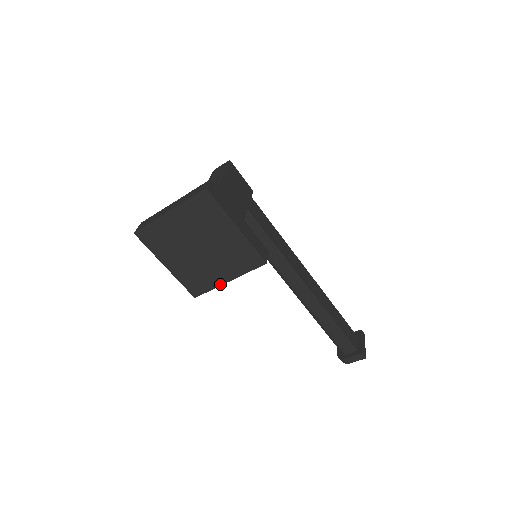
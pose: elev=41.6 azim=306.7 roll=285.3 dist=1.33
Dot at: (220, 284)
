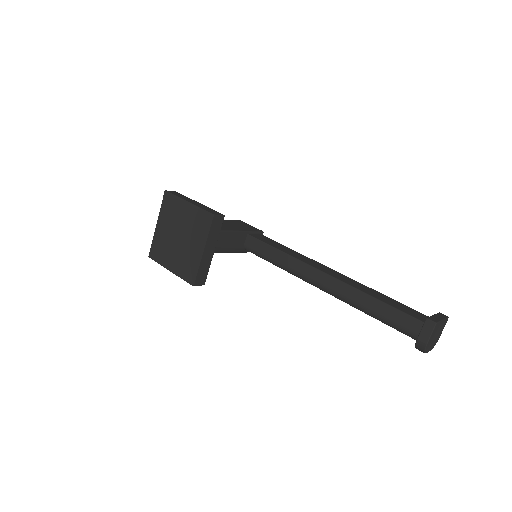
Dot at: (200, 259)
